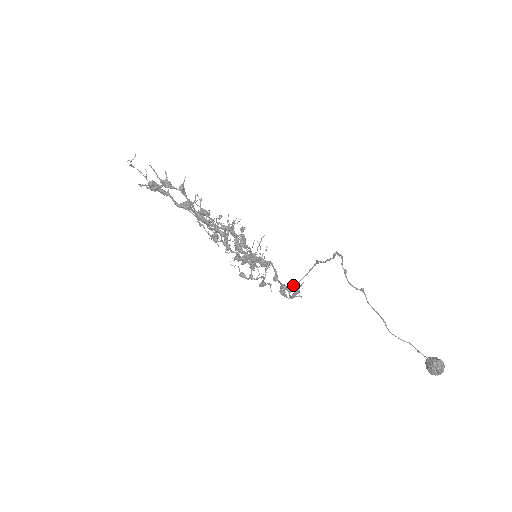
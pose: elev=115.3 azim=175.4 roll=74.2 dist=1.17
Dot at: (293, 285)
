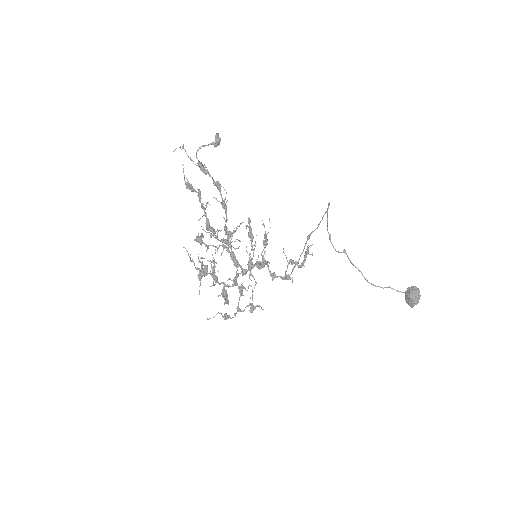
Dot at: (295, 265)
